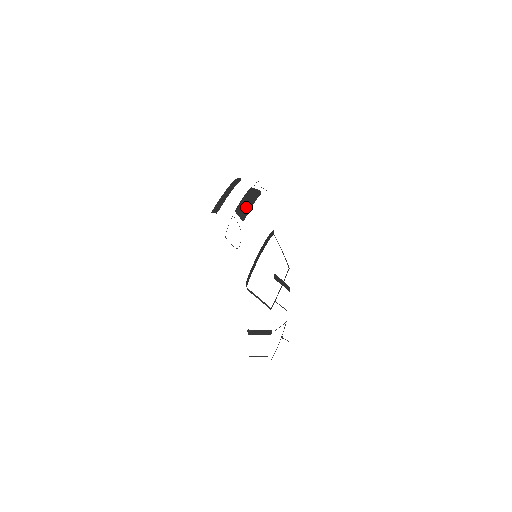
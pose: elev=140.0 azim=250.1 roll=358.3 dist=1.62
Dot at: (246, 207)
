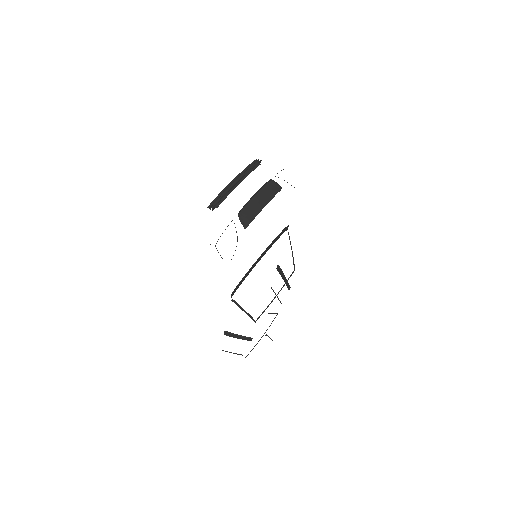
Dot at: (254, 209)
